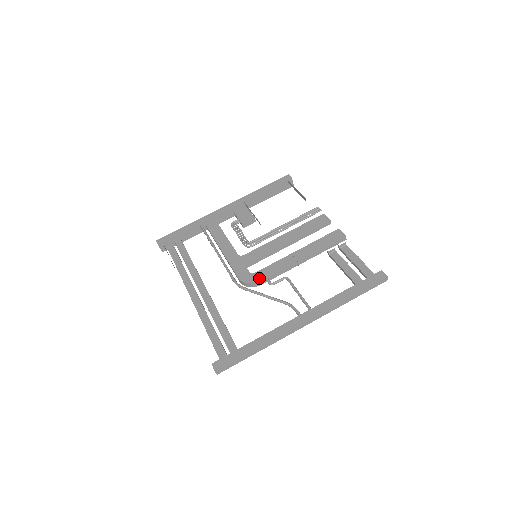
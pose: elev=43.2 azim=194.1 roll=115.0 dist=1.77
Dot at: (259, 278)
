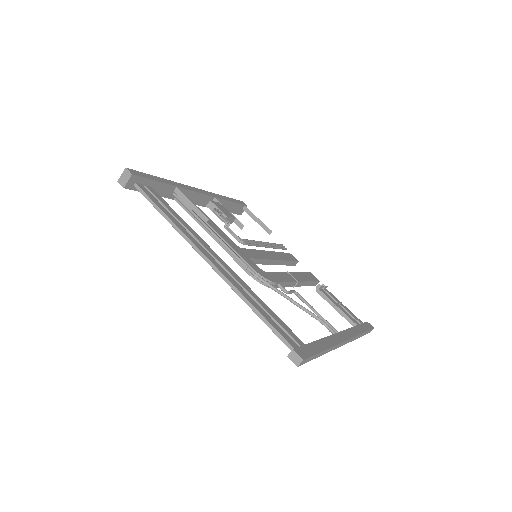
Dot at: (274, 279)
